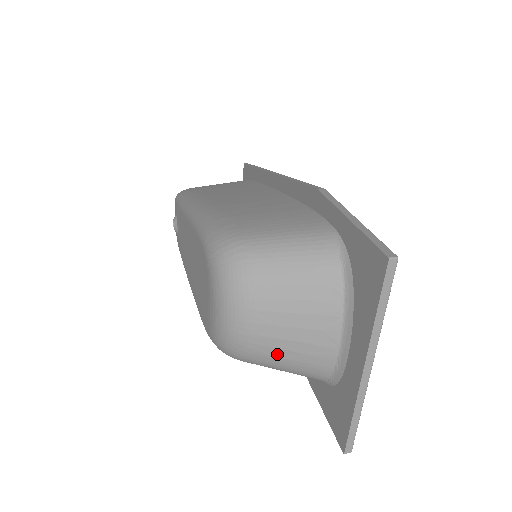
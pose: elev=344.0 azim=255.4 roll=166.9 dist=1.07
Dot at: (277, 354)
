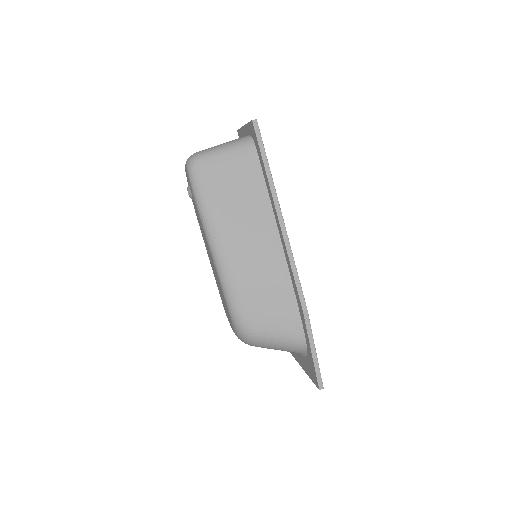
Dot at: occluded
